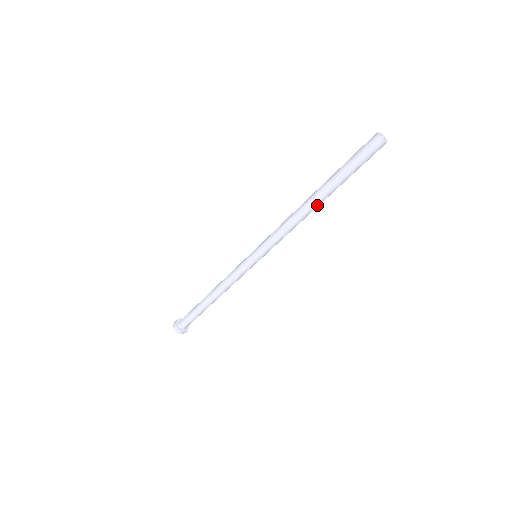
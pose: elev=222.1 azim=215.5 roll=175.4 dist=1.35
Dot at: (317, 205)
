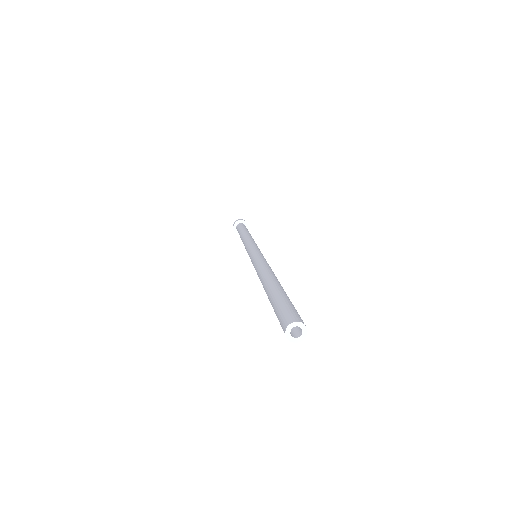
Dot at: occluded
